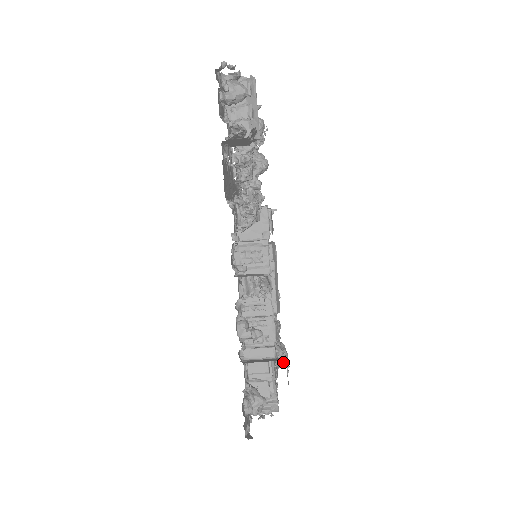
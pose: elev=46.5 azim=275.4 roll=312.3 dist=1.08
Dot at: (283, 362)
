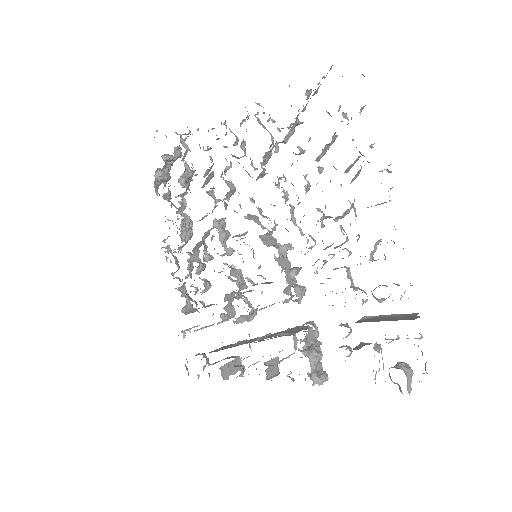
Dot at: occluded
